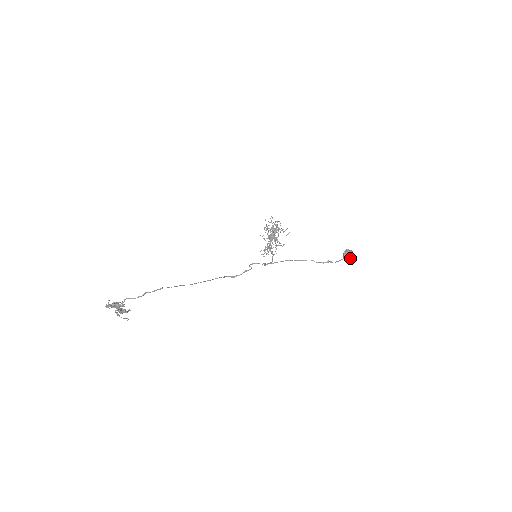
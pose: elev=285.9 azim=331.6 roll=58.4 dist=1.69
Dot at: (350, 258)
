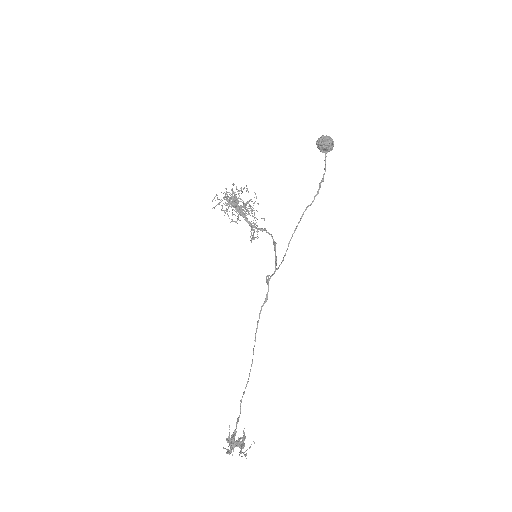
Dot at: (331, 148)
